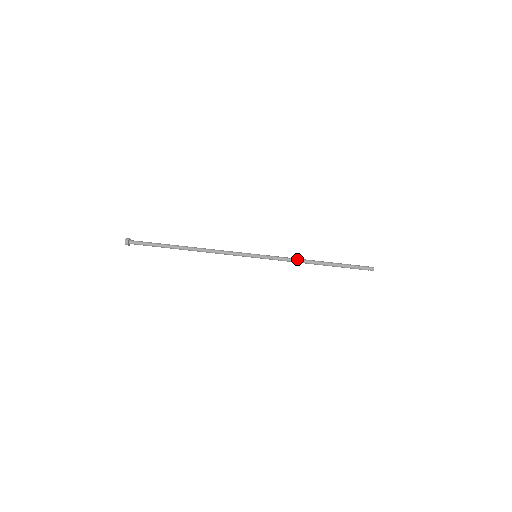
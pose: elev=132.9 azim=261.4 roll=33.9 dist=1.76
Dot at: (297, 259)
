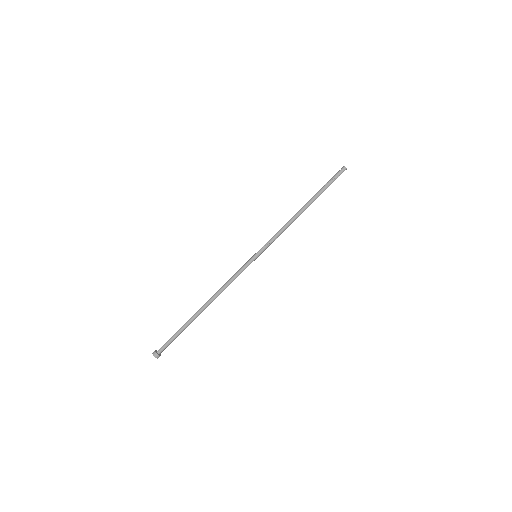
Dot at: (286, 224)
